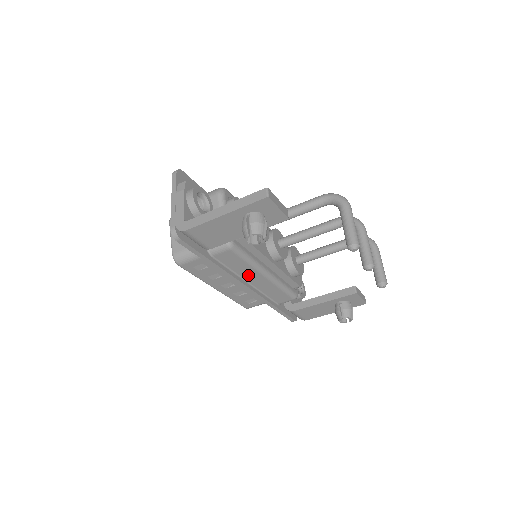
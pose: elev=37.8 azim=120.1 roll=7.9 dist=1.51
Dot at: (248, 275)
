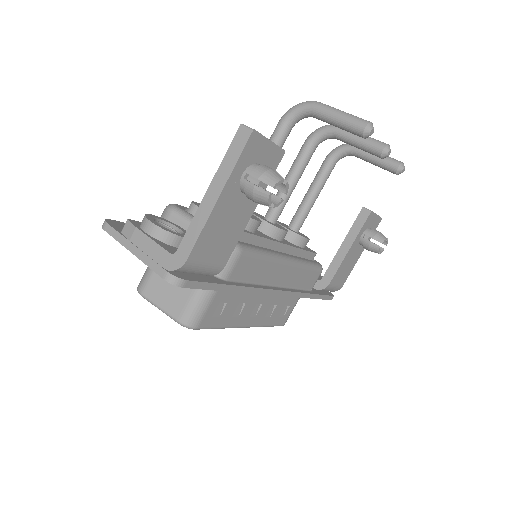
Dot at: (271, 276)
